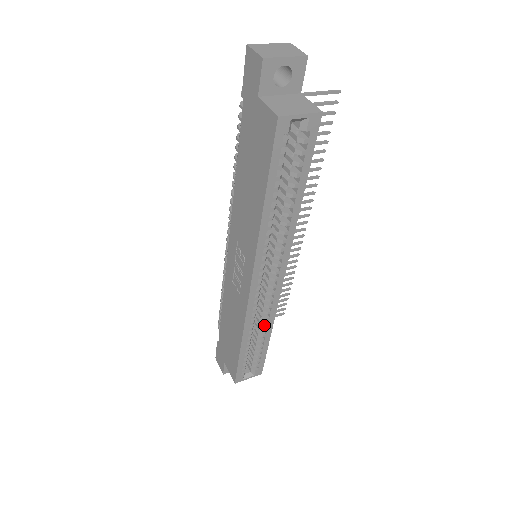
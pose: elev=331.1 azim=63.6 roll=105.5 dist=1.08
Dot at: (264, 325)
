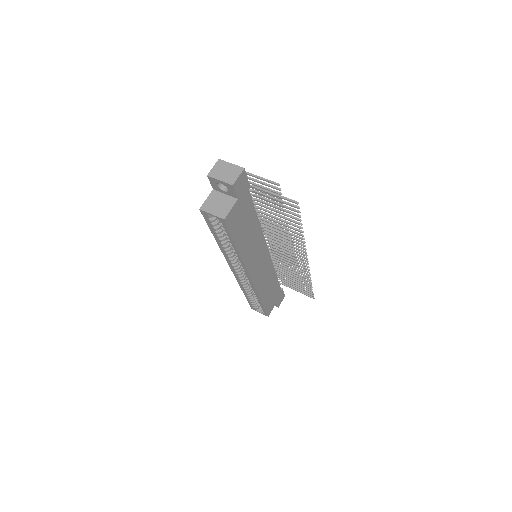
Dot at: (253, 293)
